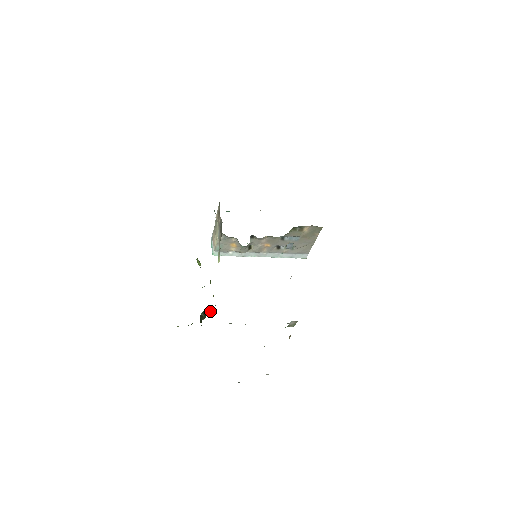
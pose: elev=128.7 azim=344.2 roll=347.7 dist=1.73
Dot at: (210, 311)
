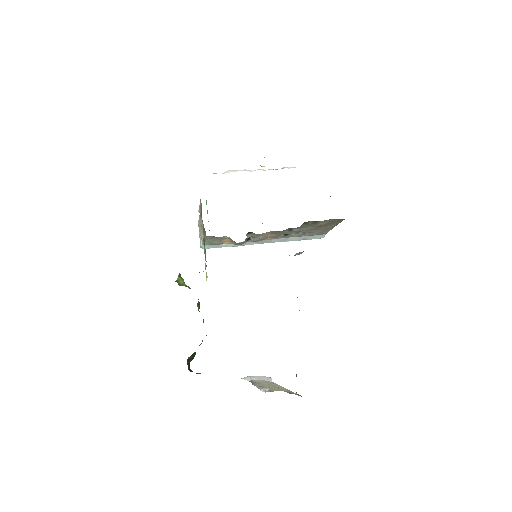
Dot at: (200, 344)
